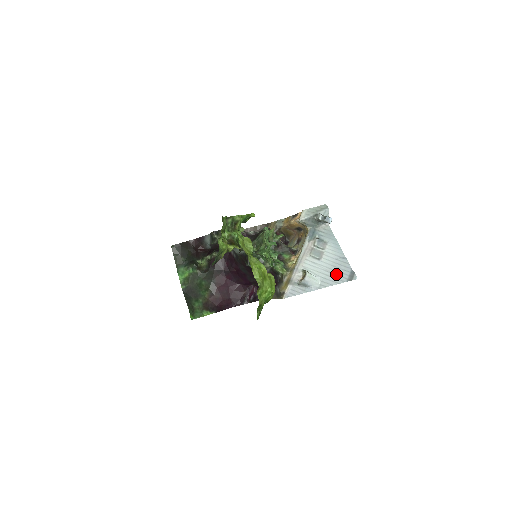
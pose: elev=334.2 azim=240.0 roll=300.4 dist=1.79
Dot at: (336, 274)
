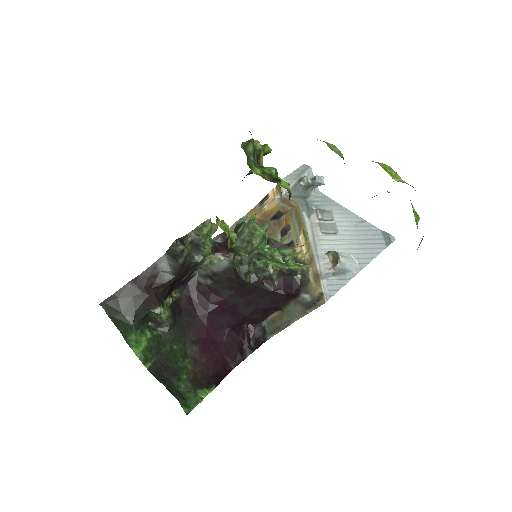
Dot at: (368, 243)
